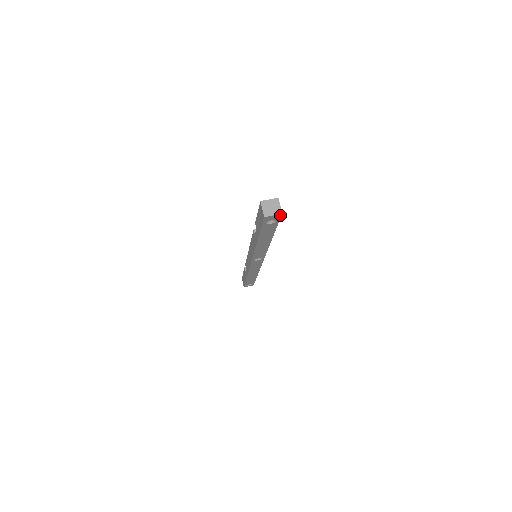
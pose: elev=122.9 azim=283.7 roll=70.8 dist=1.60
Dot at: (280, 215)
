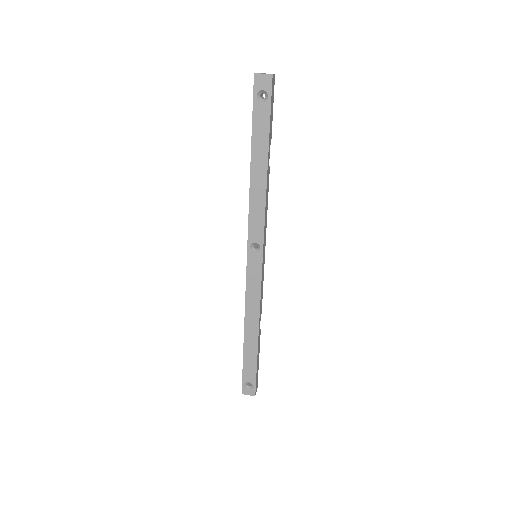
Dot at: (271, 79)
